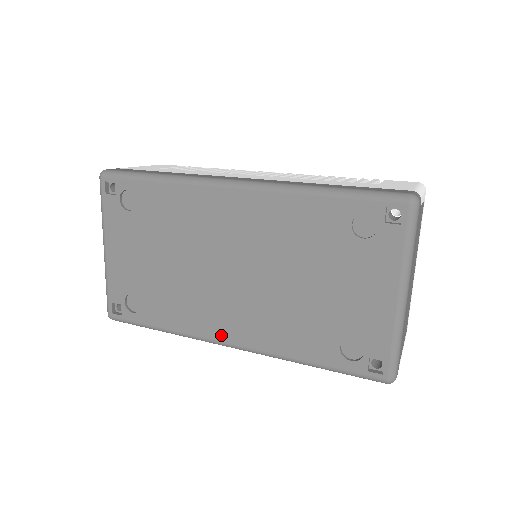
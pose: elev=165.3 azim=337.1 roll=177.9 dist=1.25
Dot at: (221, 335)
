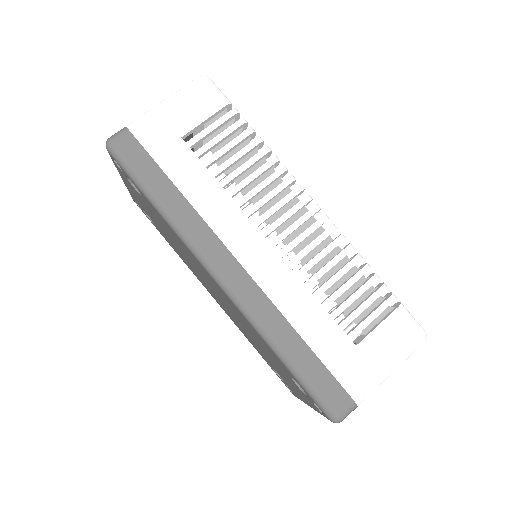
Dot at: occluded
